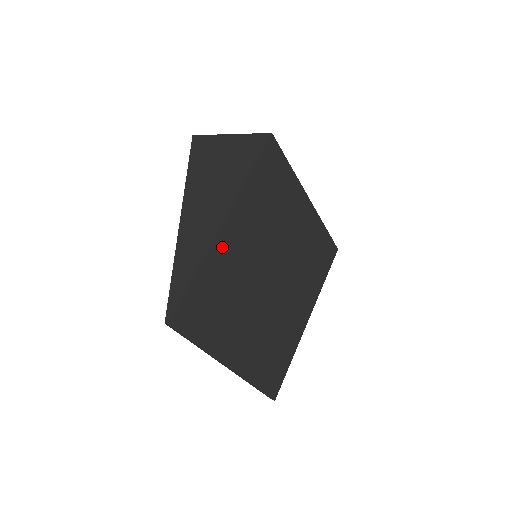
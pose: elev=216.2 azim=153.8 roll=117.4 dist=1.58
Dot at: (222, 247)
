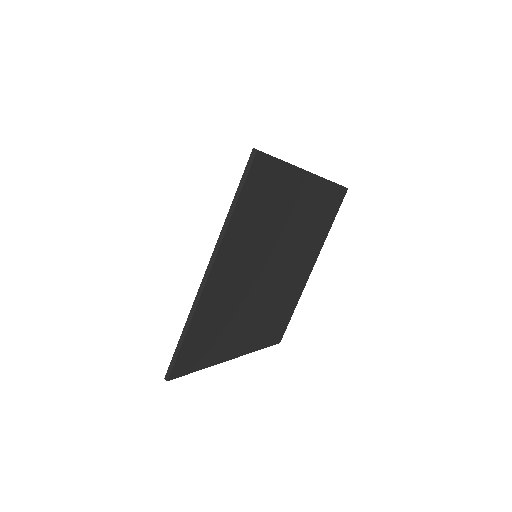
Dot at: (297, 183)
